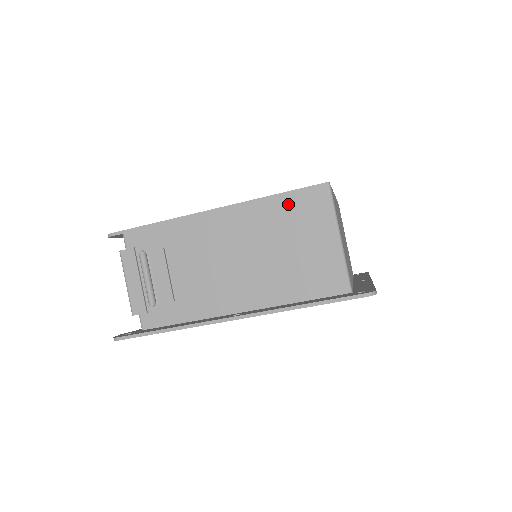
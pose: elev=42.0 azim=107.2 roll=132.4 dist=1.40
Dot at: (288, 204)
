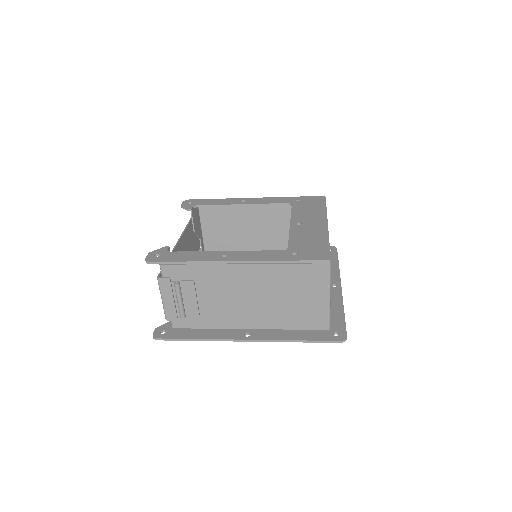
Dot at: (297, 270)
